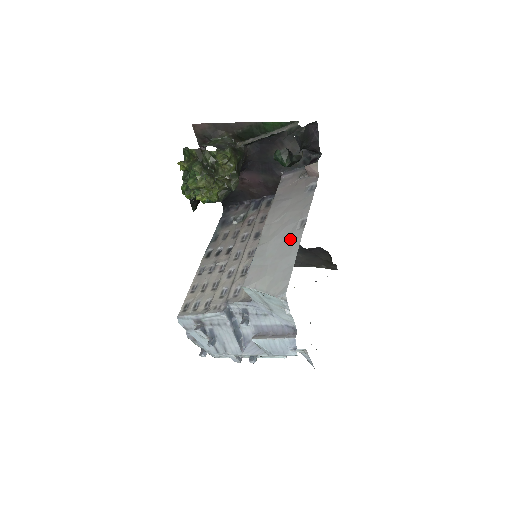
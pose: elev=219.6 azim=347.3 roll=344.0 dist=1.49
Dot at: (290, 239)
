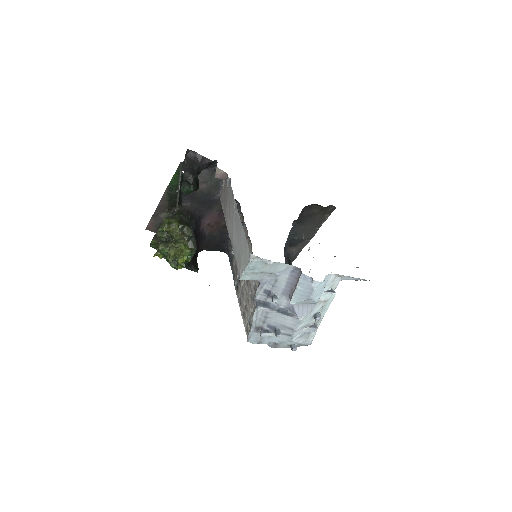
Dot at: (237, 223)
